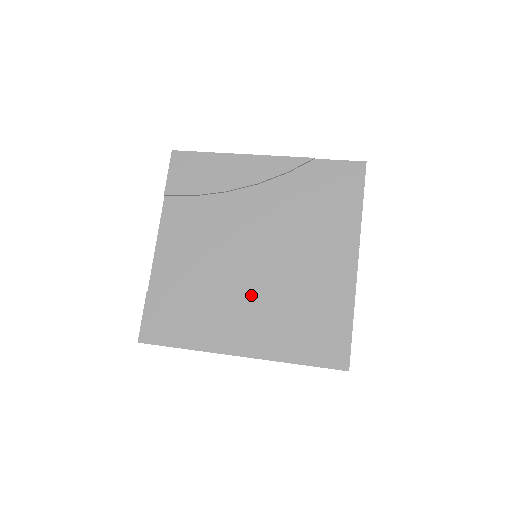
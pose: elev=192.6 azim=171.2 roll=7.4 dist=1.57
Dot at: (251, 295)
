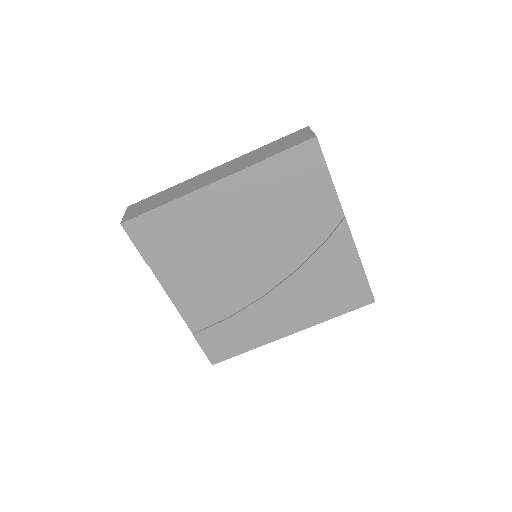
Dot at: (277, 295)
